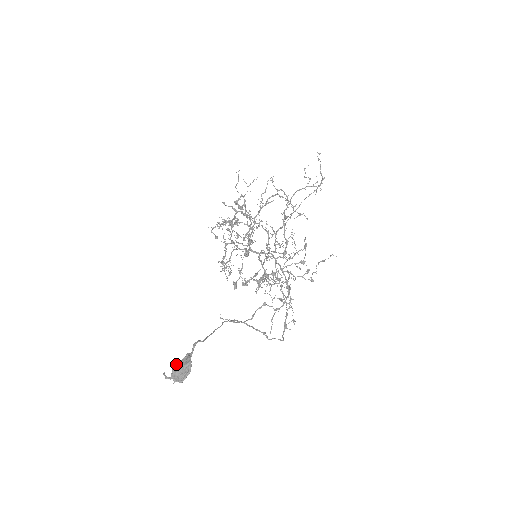
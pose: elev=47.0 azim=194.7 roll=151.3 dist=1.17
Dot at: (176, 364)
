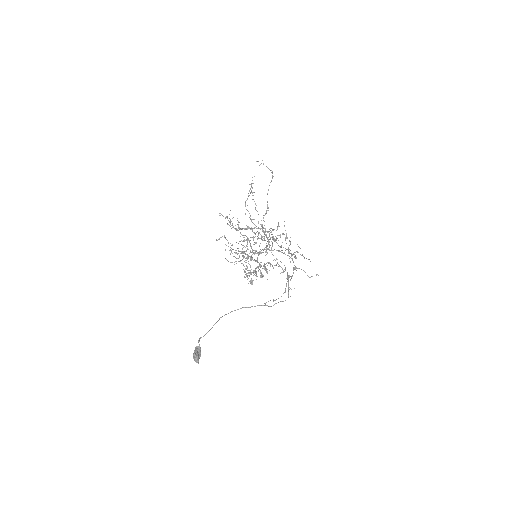
Dot at: (193, 355)
